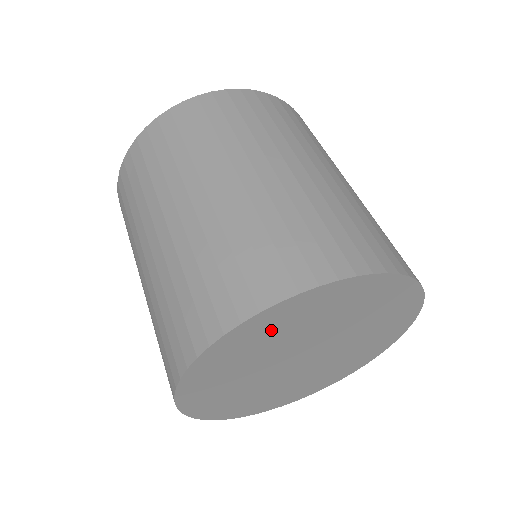
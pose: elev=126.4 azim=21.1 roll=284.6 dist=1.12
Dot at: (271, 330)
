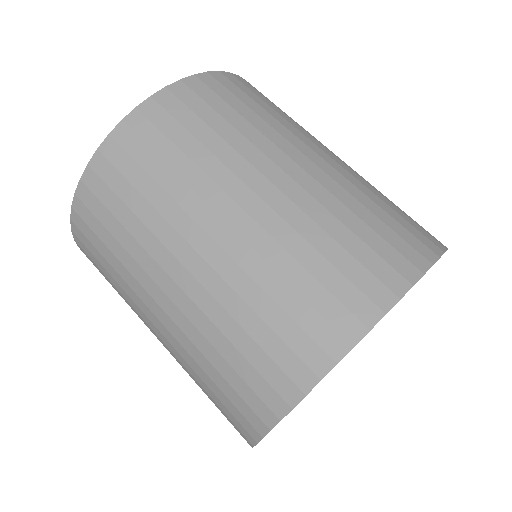
Dot at: occluded
